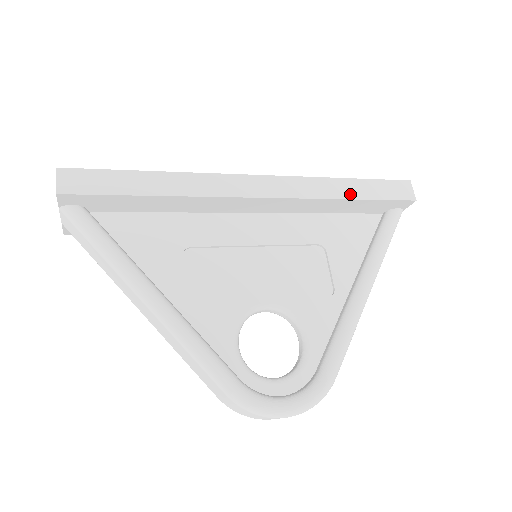
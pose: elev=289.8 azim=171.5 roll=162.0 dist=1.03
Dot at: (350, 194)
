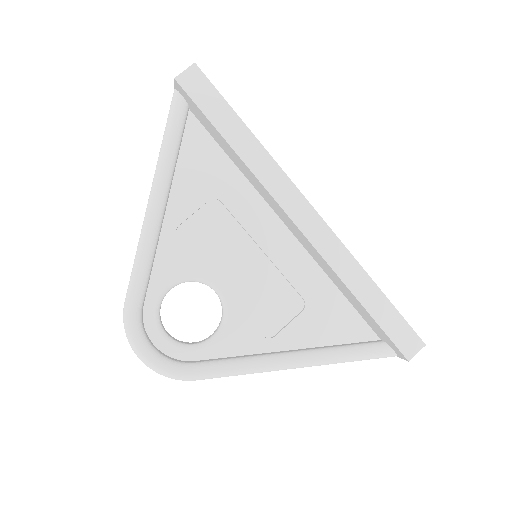
Dot at: (363, 297)
